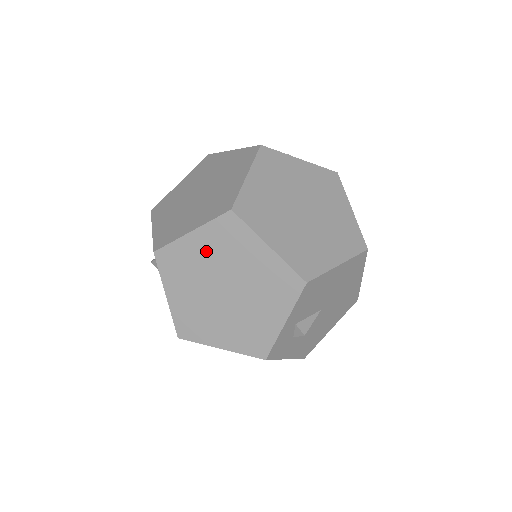
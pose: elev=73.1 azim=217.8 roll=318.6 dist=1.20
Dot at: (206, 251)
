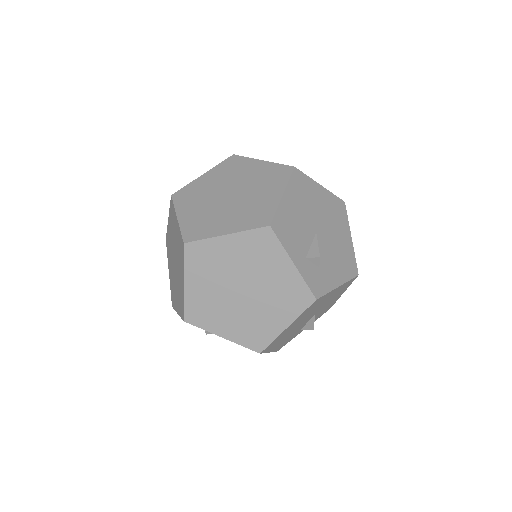
Dot at: (204, 283)
